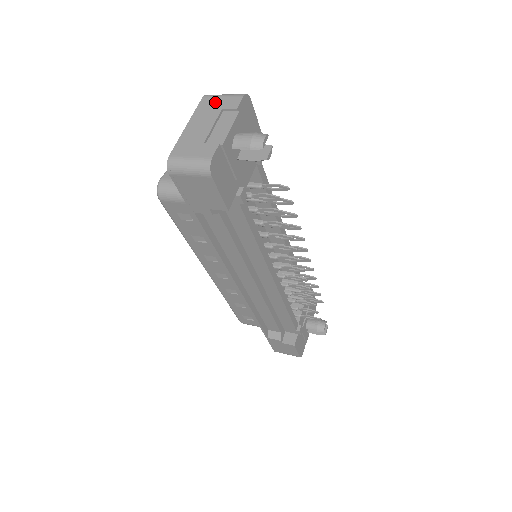
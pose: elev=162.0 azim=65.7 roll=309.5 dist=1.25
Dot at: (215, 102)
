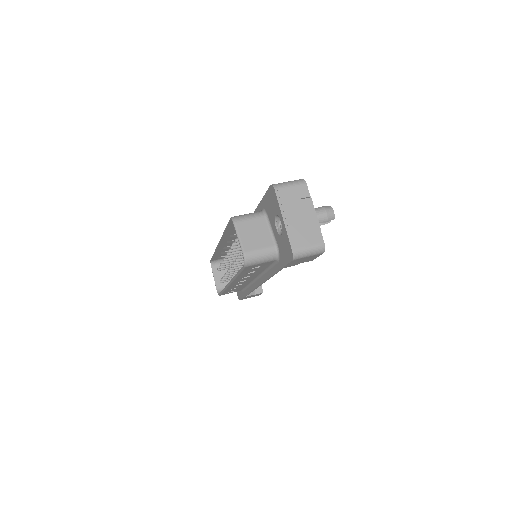
Dot at: (289, 193)
